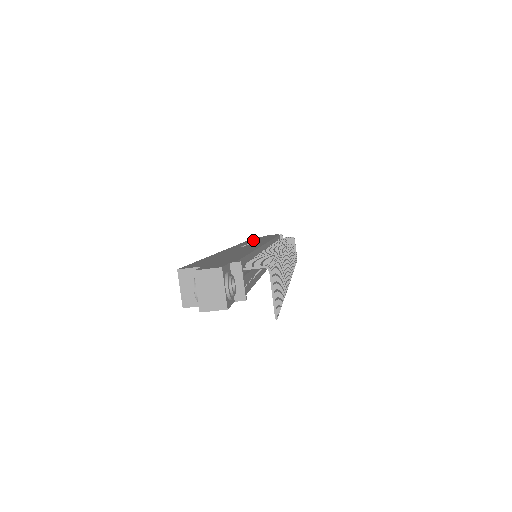
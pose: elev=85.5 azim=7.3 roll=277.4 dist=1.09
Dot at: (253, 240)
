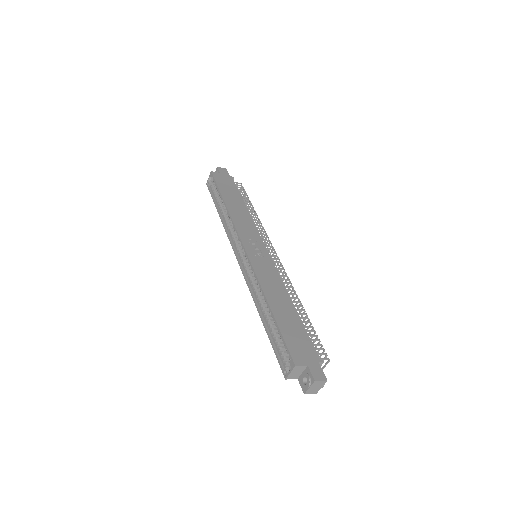
Dot at: (233, 207)
